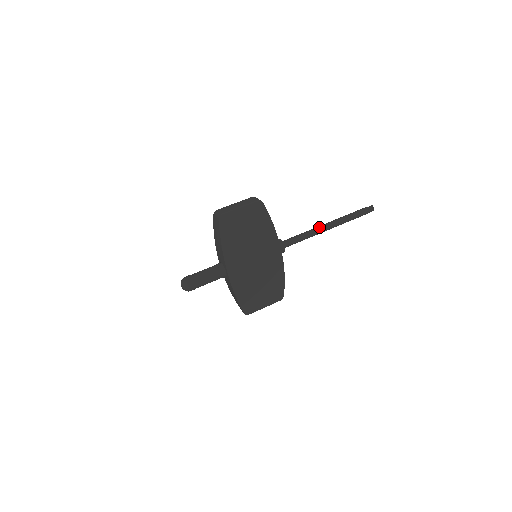
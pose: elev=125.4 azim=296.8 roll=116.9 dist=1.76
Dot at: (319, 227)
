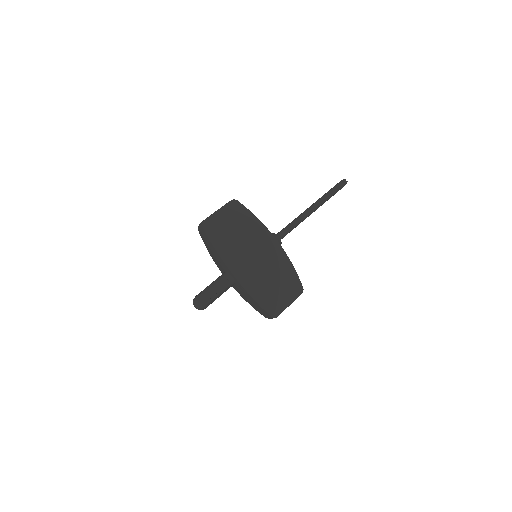
Dot at: (303, 212)
